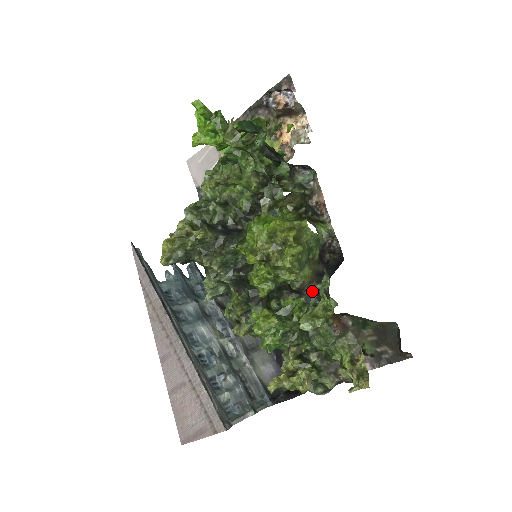
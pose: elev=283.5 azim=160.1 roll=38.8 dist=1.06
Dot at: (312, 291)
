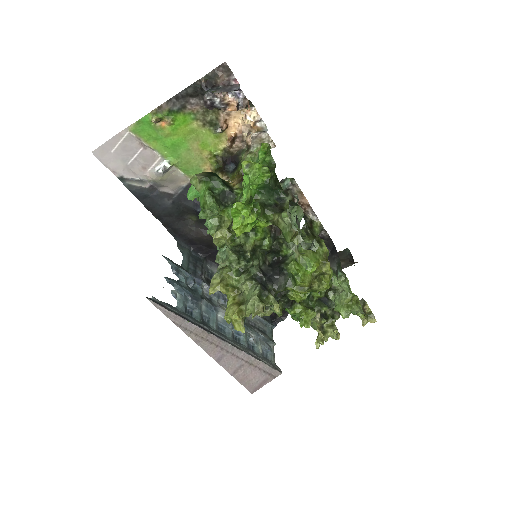
Dot at: occluded
